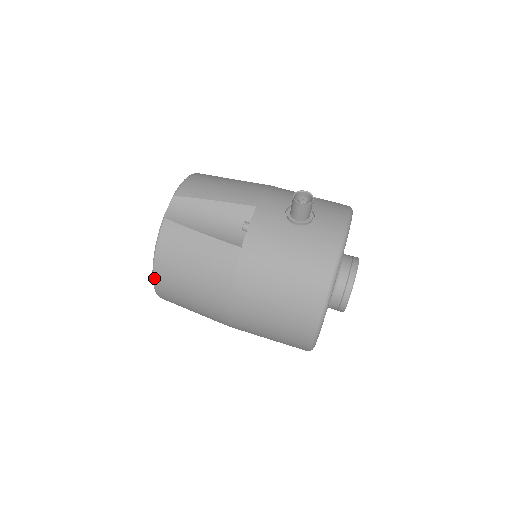
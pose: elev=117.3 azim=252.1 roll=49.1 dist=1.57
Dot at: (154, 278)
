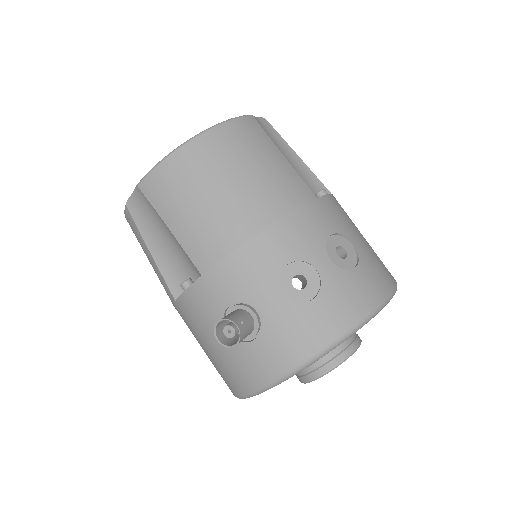
Dot at: occluded
